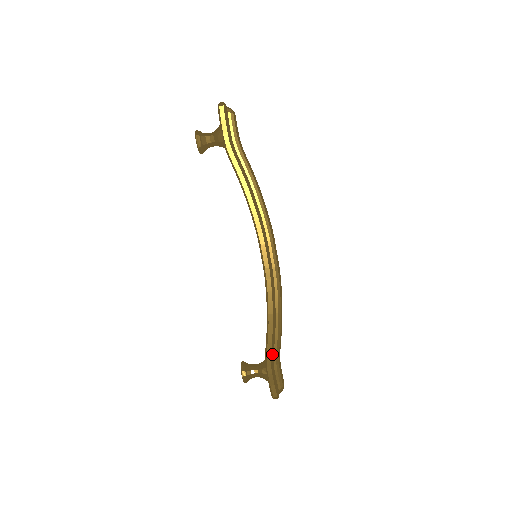
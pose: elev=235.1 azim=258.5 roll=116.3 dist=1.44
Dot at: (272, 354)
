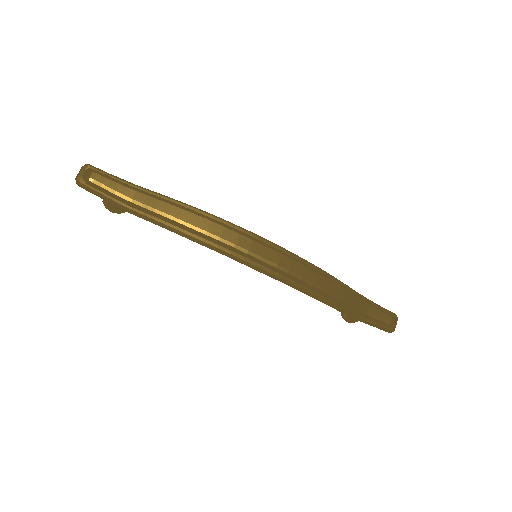
Dot at: (350, 314)
